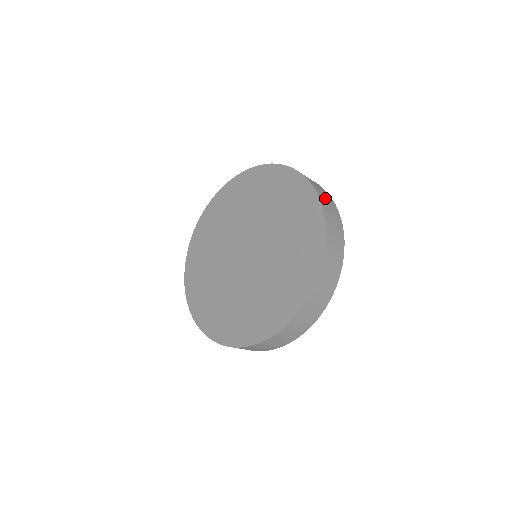
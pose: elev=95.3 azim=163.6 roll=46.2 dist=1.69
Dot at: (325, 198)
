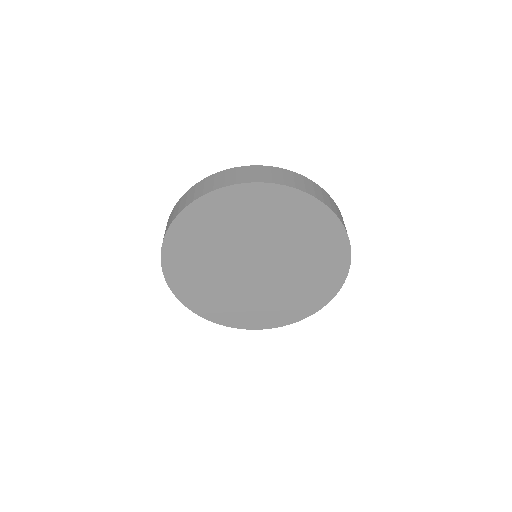
Dot at: occluded
